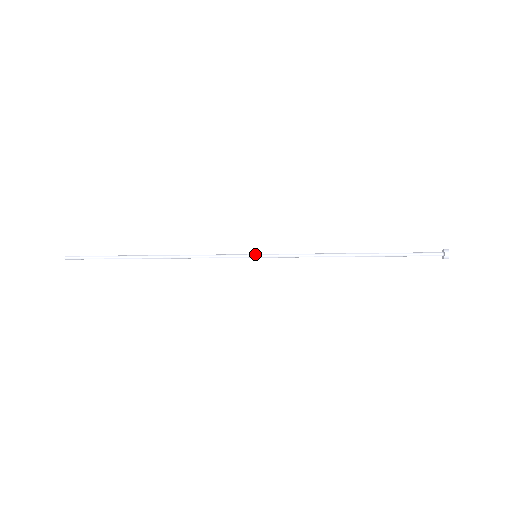
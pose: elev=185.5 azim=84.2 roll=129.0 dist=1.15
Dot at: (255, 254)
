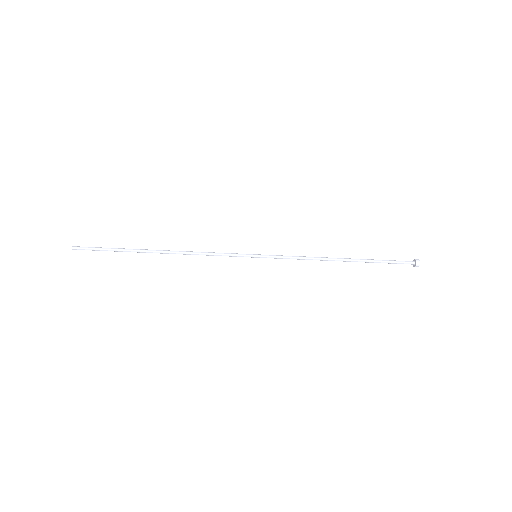
Dot at: (255, 254)
